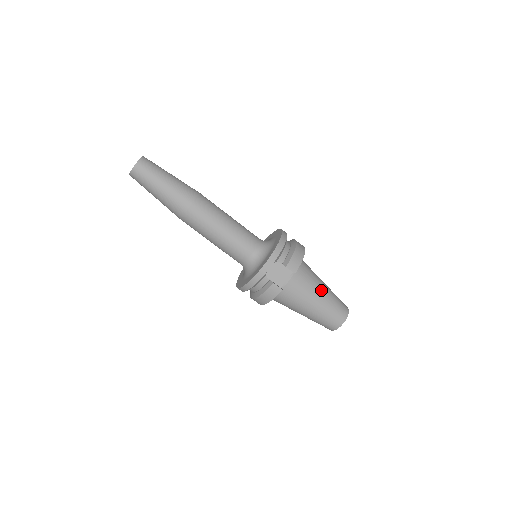
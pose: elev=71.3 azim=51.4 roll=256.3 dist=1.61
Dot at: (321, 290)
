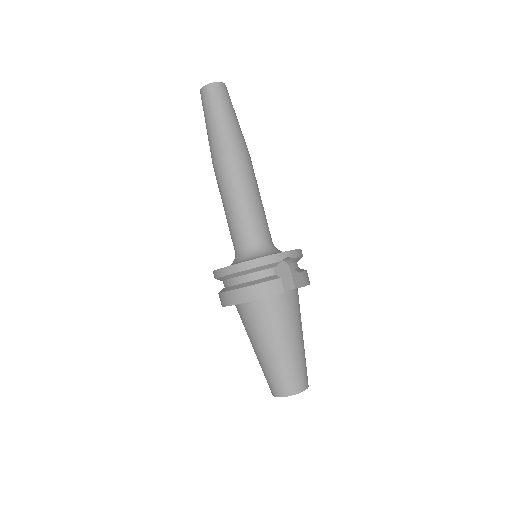
Dot at: (302, 335)
